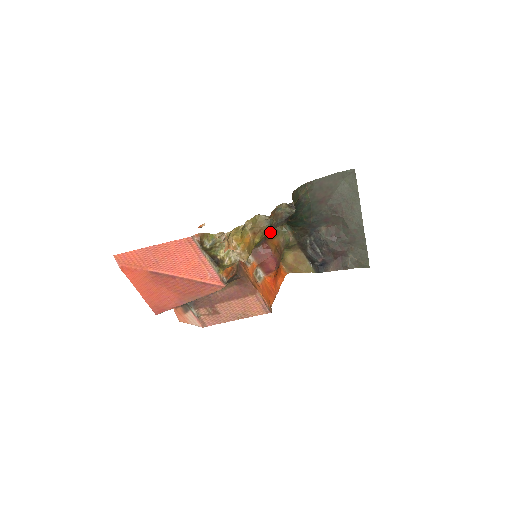
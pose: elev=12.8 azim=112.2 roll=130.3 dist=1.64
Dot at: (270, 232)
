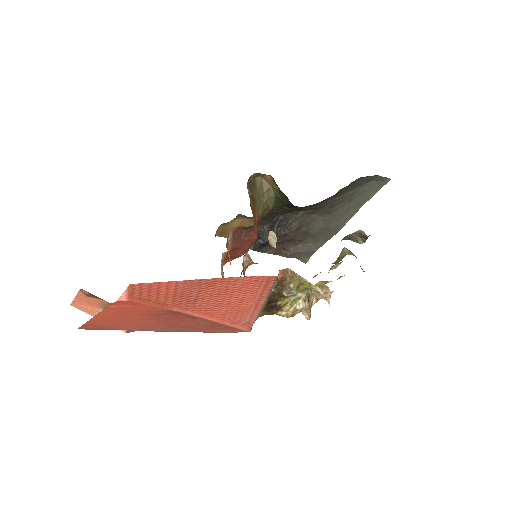
Dot at: occluded
